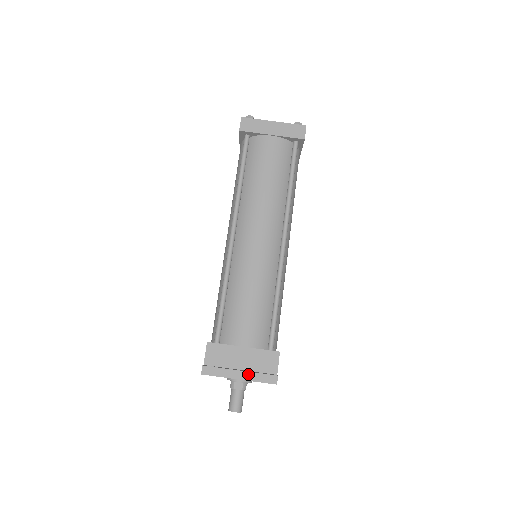
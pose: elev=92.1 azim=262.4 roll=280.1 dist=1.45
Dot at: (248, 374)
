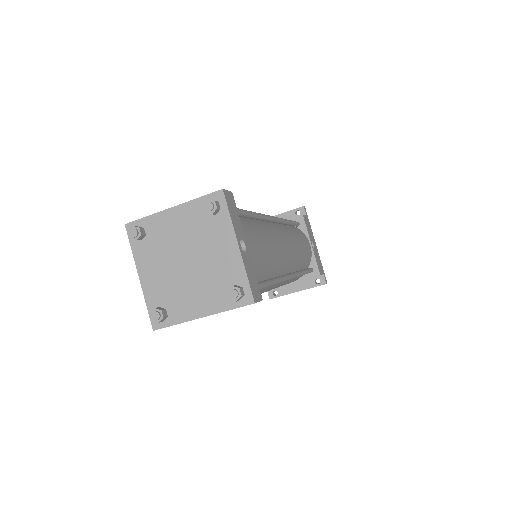
Dot at: occluded
